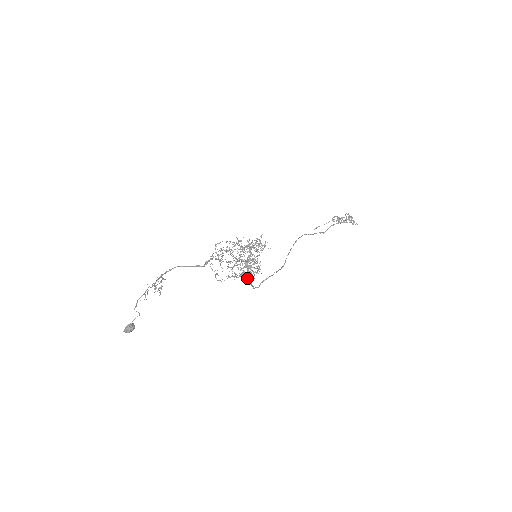
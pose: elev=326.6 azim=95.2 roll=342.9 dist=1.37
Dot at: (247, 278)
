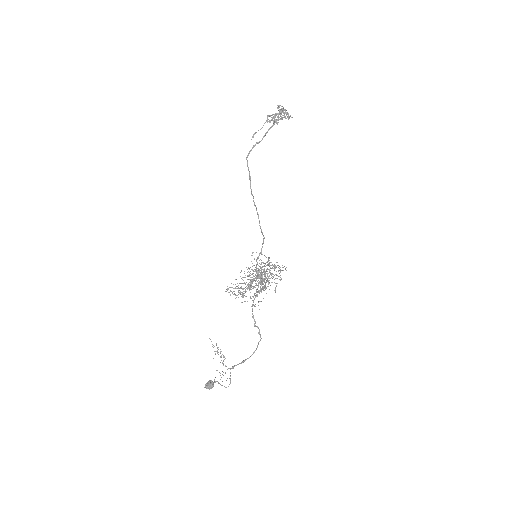
Dot at: occluded
